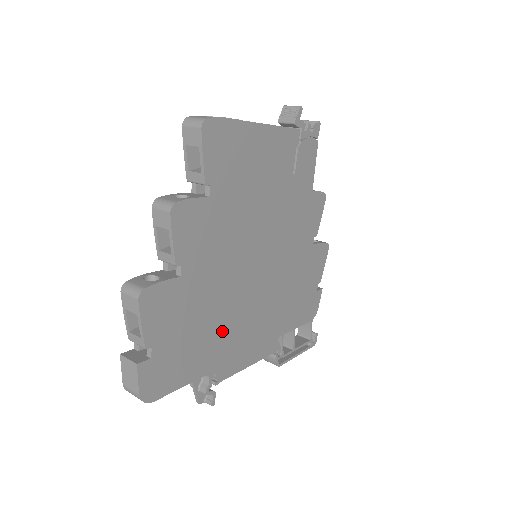
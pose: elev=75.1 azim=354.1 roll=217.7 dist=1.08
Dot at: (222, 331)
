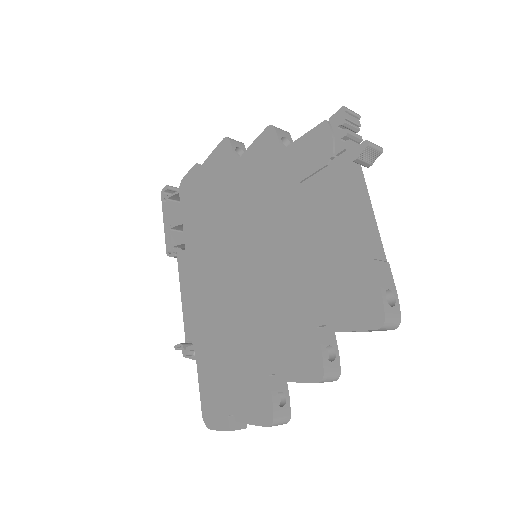
Dot at: occluded
